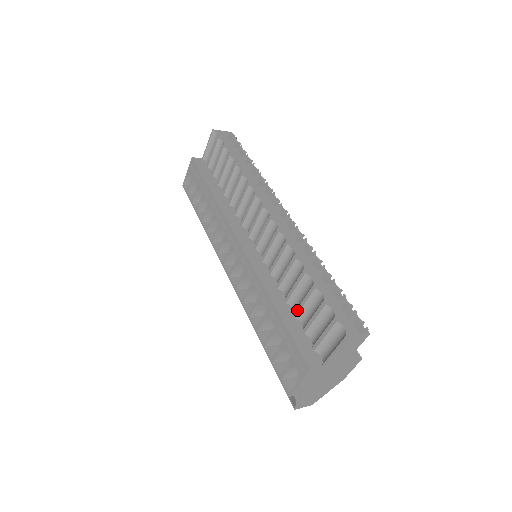
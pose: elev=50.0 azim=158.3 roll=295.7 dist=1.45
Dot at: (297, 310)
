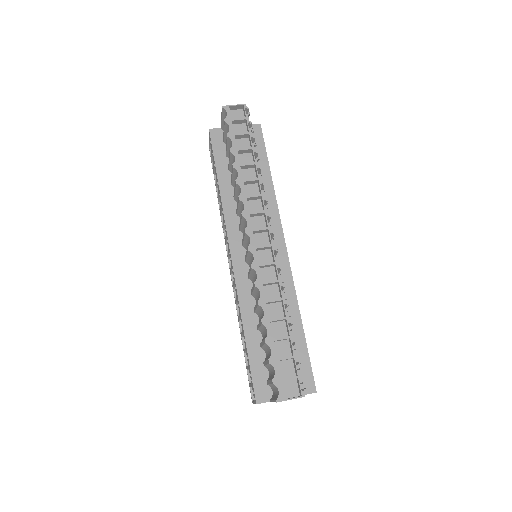
Dot at: (261, 344)
